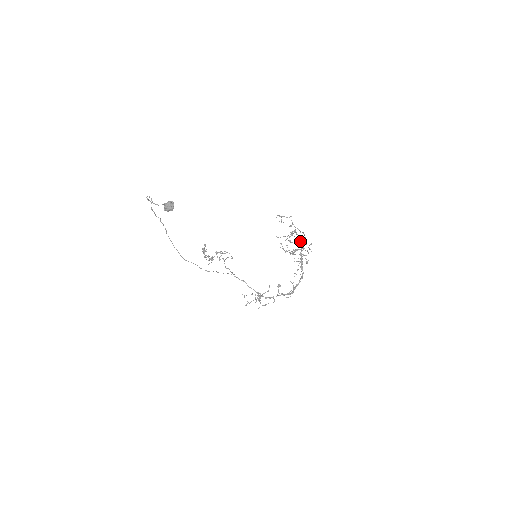
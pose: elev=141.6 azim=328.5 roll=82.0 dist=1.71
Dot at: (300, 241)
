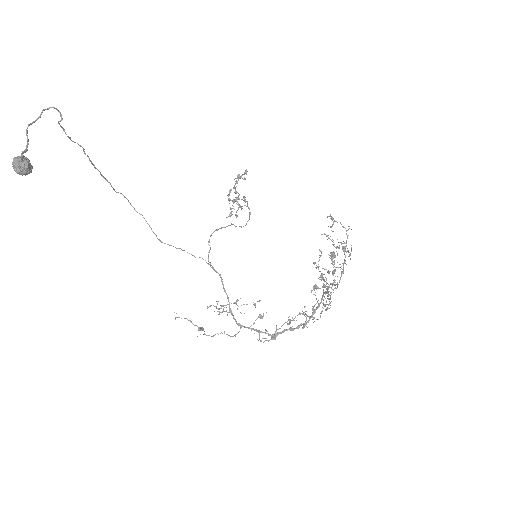
Dot at: (324, 284)
